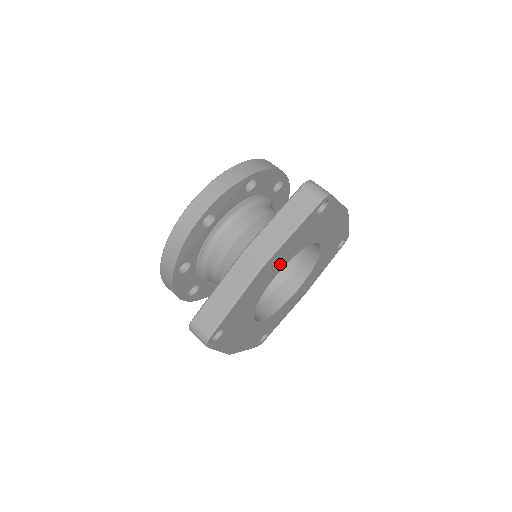
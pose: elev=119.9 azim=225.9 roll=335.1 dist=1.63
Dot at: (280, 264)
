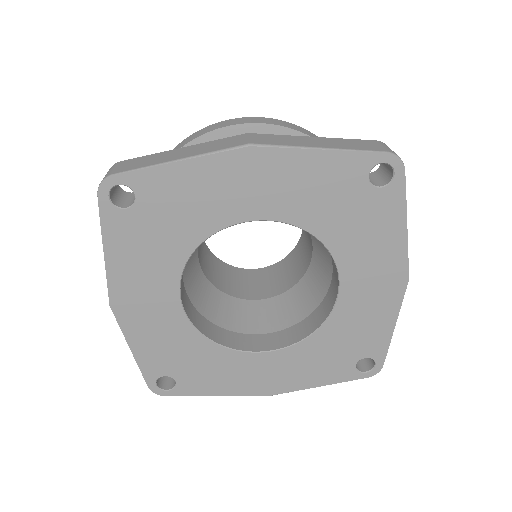
Dot at: (273, 201)
